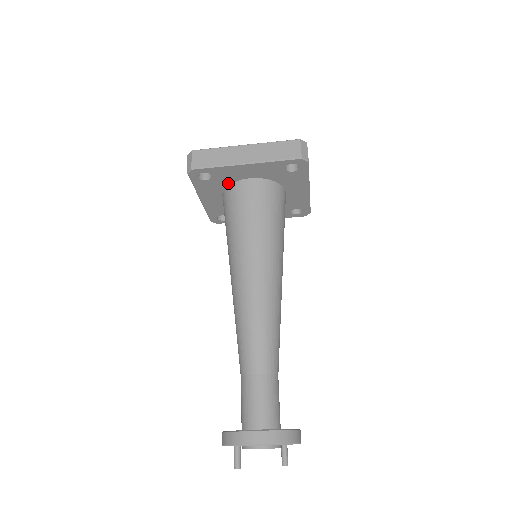
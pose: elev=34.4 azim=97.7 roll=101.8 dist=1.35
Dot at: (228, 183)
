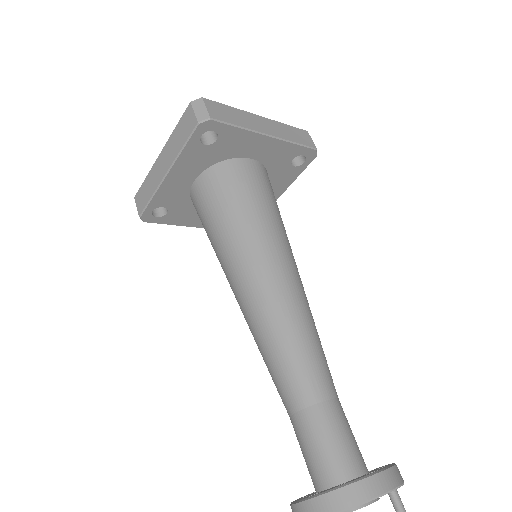
Dot at: (188, 199)
